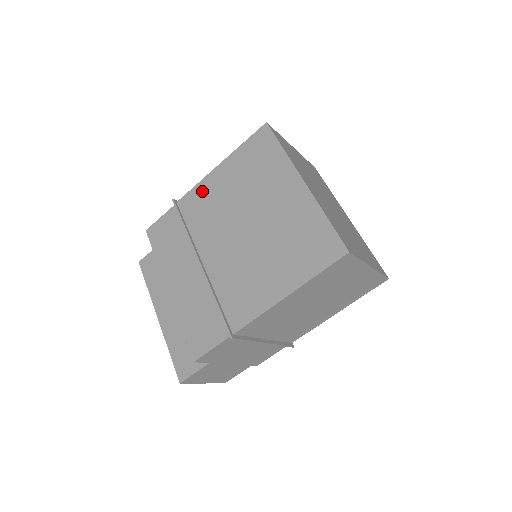
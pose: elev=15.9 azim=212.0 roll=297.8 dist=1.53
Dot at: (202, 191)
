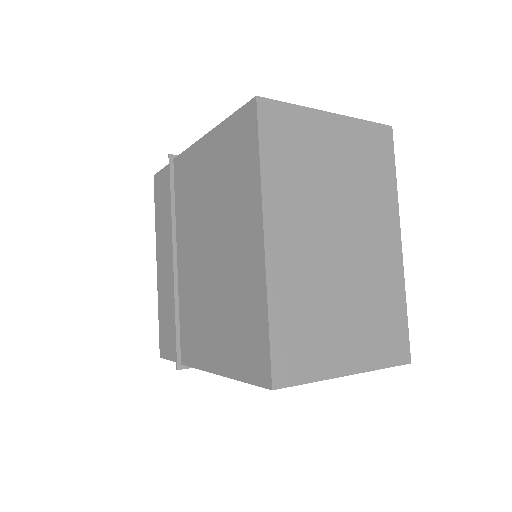
Dot at: (190, 163)
